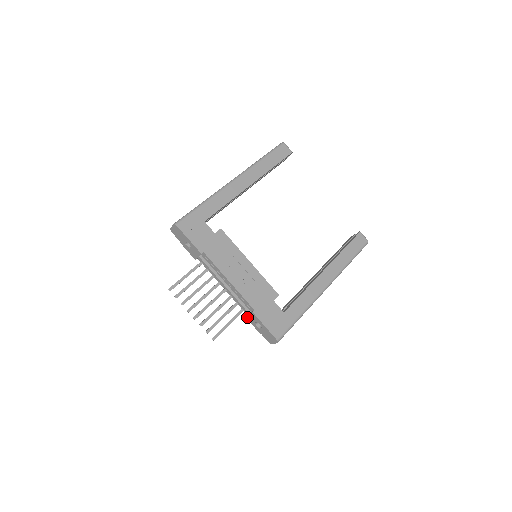
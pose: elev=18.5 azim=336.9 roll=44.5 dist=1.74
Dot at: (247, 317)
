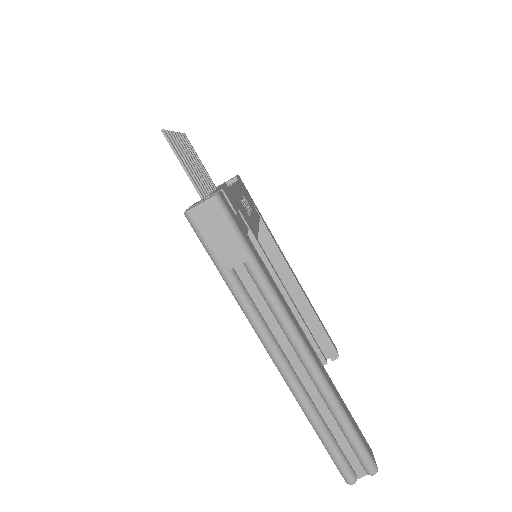
Dot at: (198, 201)
